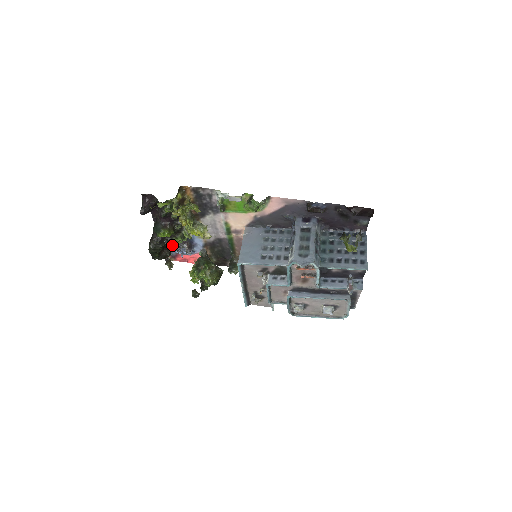
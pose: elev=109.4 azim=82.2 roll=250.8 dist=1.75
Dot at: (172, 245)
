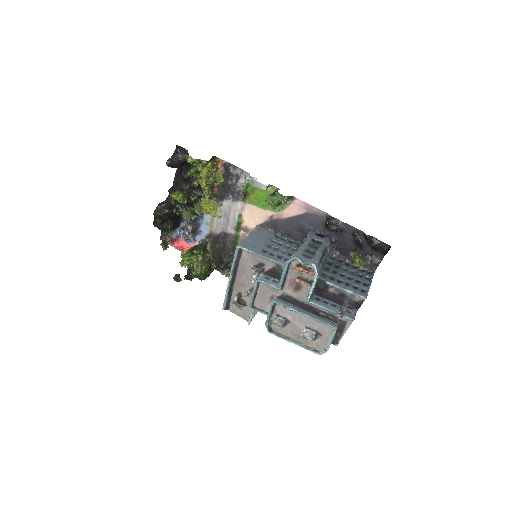
Dot at: (177, 223)
